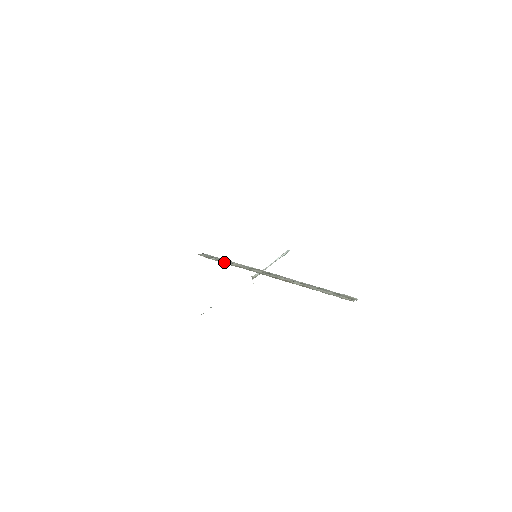
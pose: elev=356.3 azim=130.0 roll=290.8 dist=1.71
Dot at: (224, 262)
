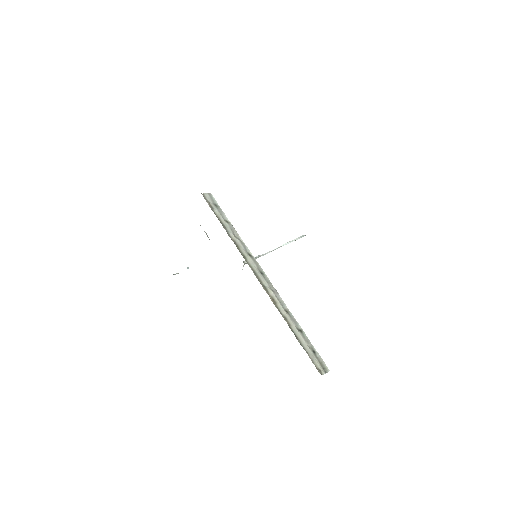
Dot at: (224, 225)
